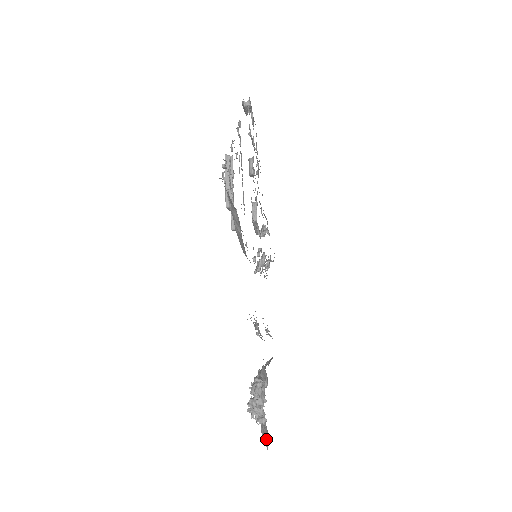
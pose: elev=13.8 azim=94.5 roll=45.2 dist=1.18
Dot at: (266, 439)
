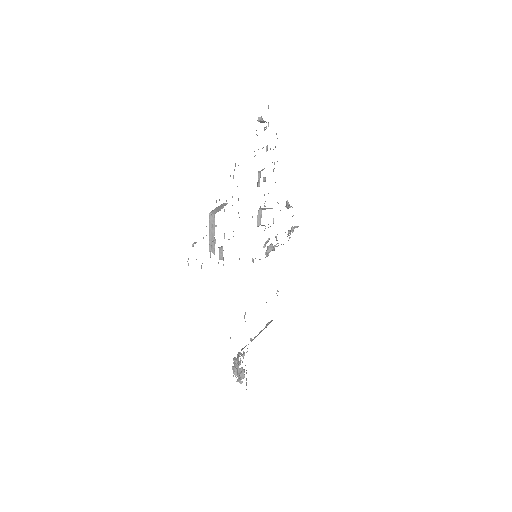
Dot at: (246, 389)
